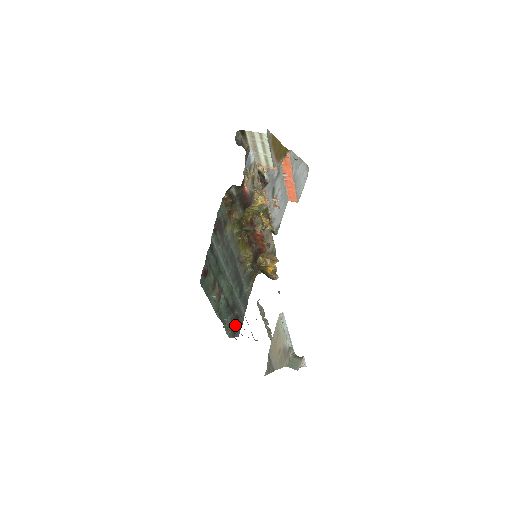
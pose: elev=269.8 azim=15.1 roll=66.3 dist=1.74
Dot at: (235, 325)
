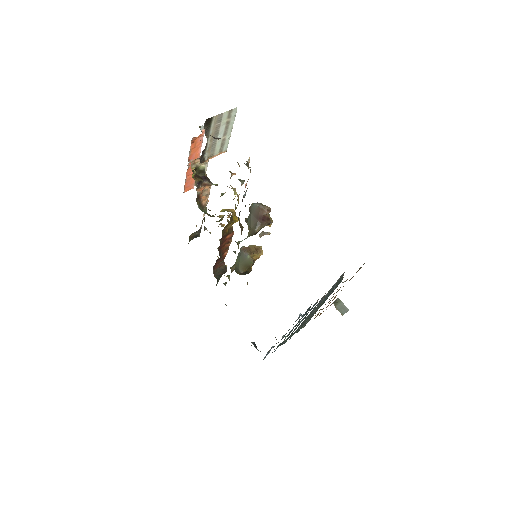
Dot at: (255, 345)
